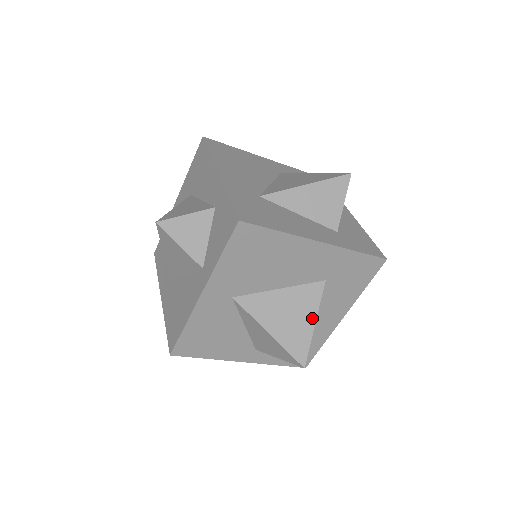
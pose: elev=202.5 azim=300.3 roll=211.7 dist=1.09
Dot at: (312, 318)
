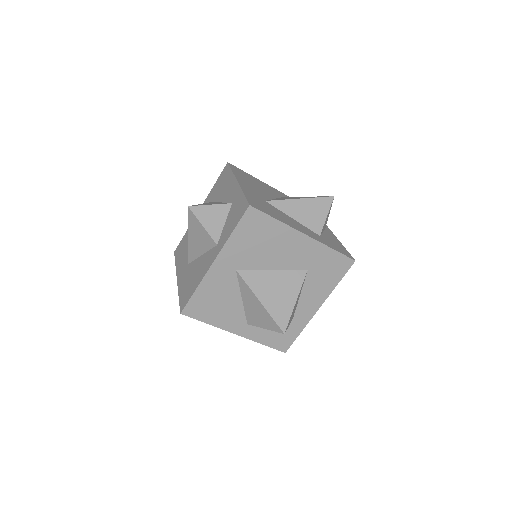
Dot at: (294, 296)
